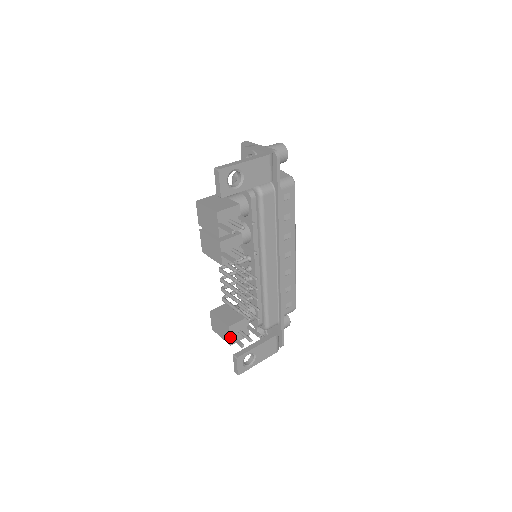
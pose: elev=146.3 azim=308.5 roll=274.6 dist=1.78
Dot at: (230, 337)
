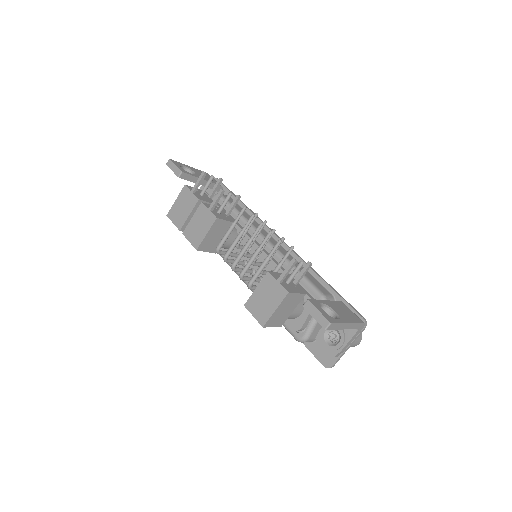
Dot at: (279, 280)
